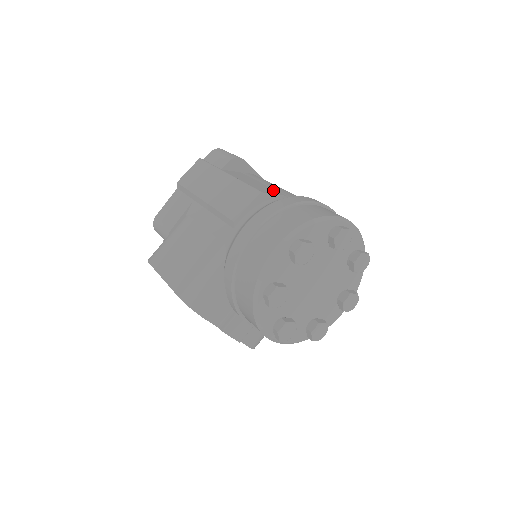
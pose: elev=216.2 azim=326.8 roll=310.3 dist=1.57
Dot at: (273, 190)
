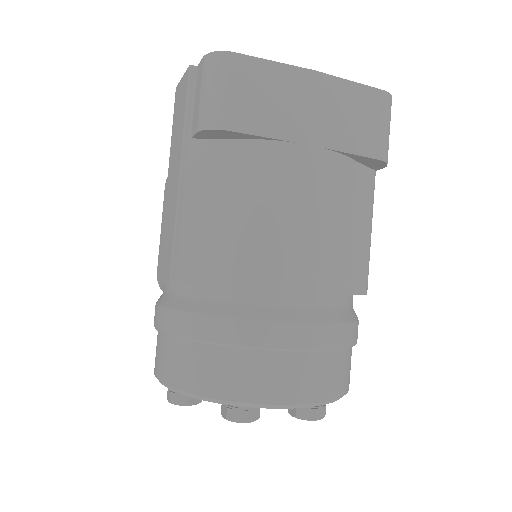
Dot at: (215, 258)
